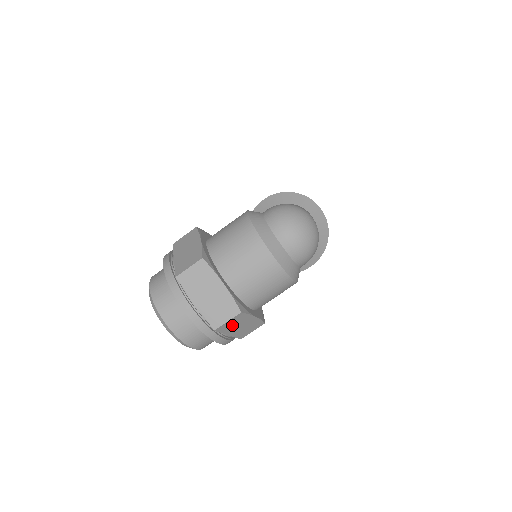
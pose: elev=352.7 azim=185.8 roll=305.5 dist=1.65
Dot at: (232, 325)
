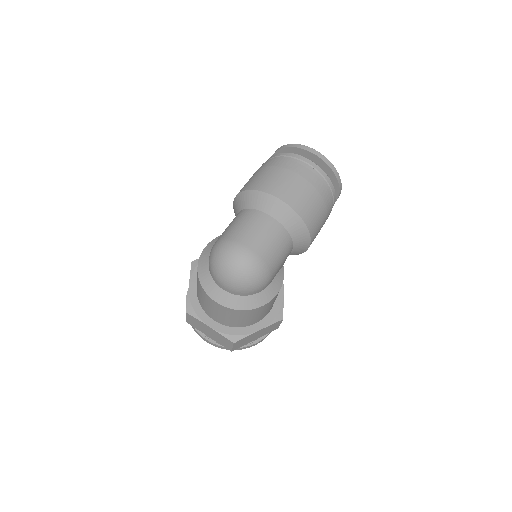
Dot at: (244, 342)
